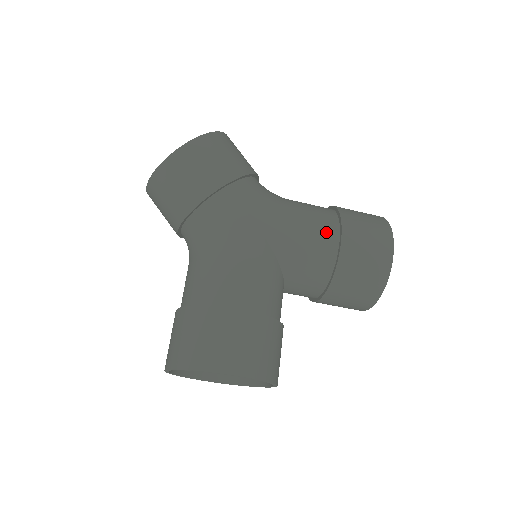
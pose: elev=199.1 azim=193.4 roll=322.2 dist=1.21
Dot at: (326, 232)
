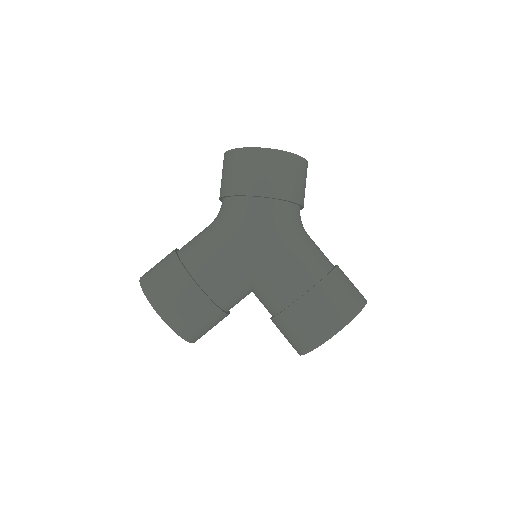
Dot at: (299, 281)
